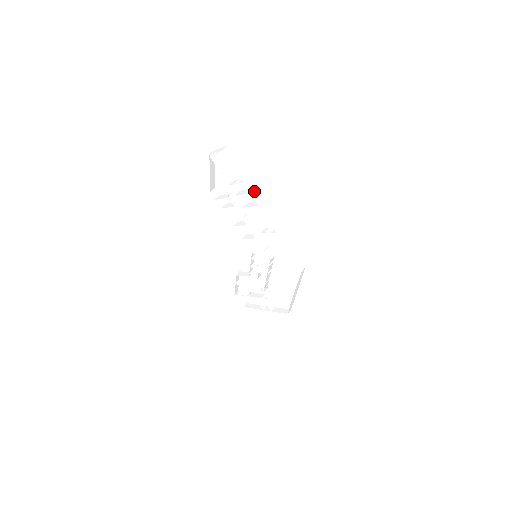
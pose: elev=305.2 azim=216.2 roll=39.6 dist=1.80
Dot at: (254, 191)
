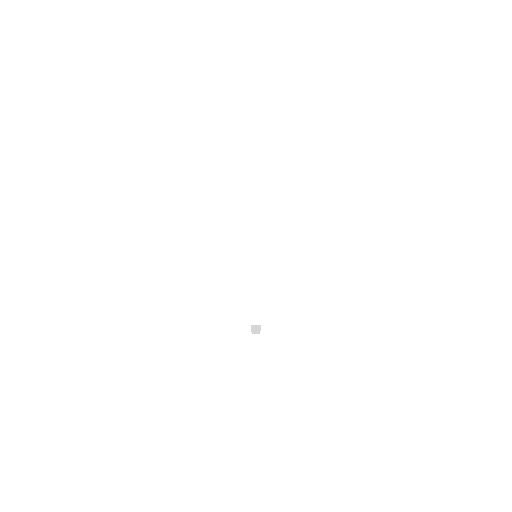
Dot at: (261, 195)
